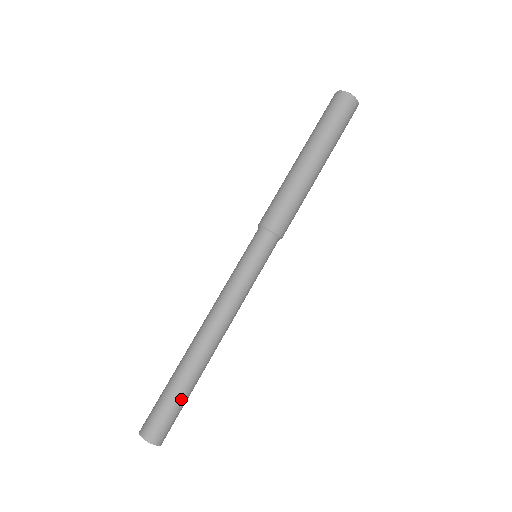
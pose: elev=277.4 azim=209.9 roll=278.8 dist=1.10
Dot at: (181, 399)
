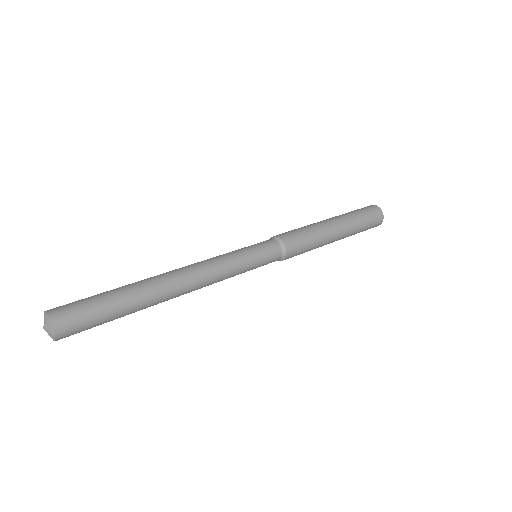
Dot at: (106, 292)
